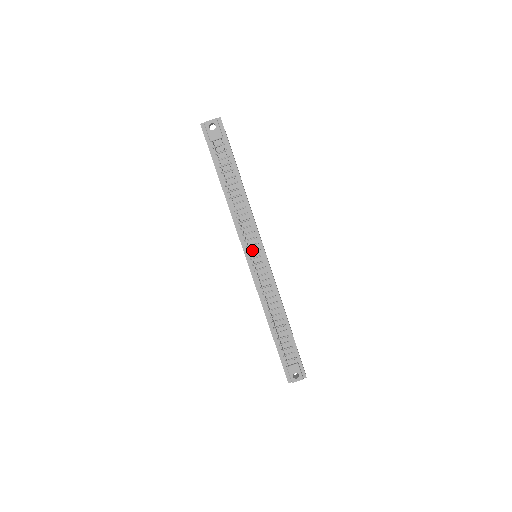
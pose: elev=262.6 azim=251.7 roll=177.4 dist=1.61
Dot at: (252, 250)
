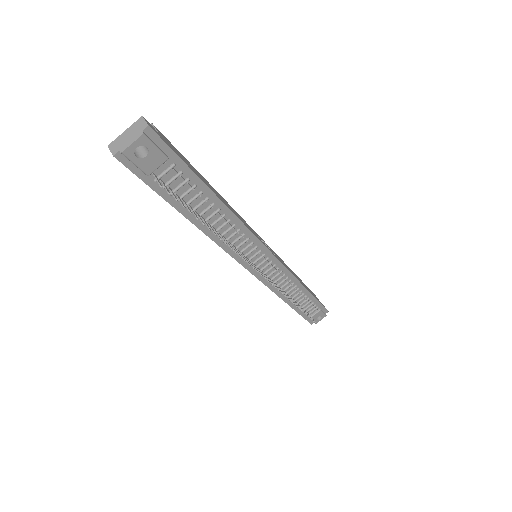
Dot at: (254, 260)
